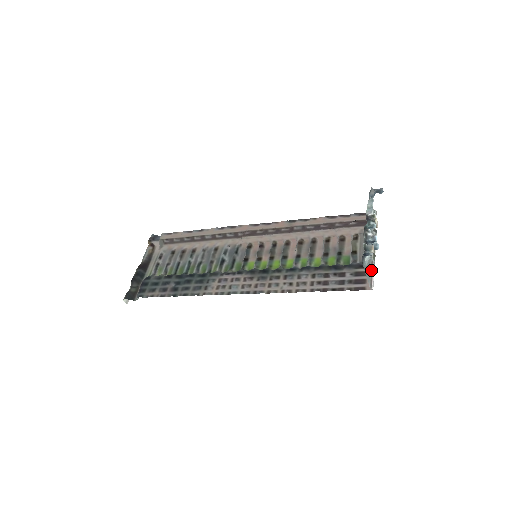
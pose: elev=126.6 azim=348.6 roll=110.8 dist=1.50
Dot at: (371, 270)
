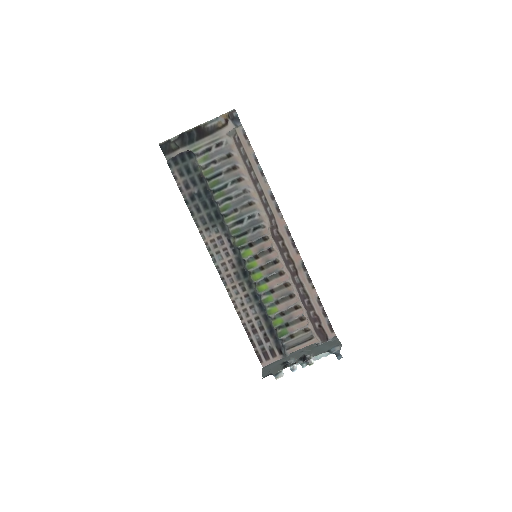
Dot at: (278, 361)
